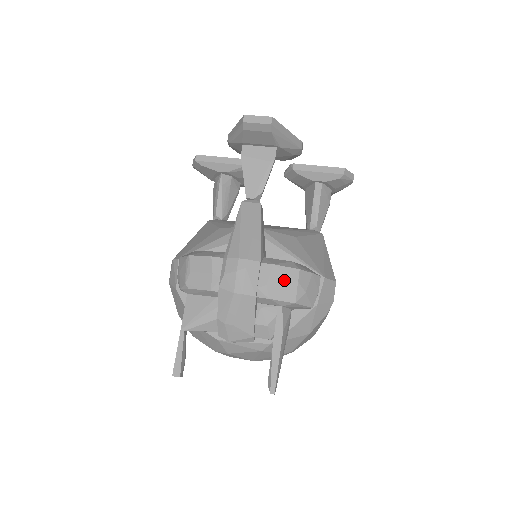
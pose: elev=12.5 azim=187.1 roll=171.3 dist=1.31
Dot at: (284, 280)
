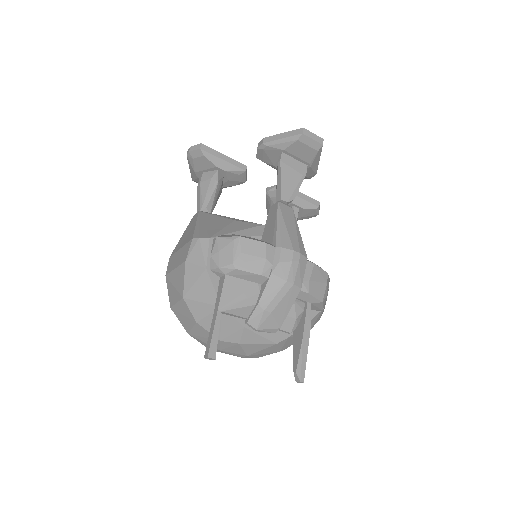
Dot at: (319, 279)
